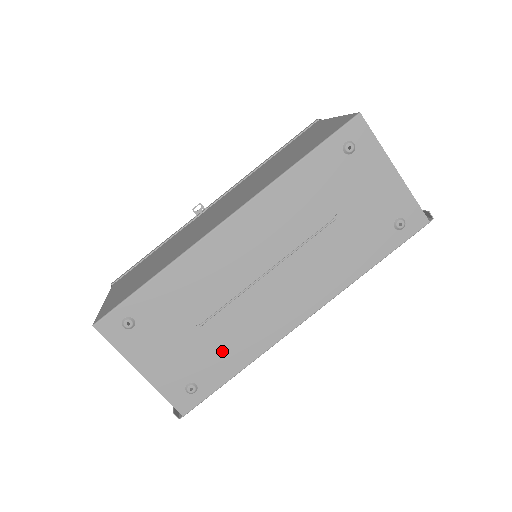
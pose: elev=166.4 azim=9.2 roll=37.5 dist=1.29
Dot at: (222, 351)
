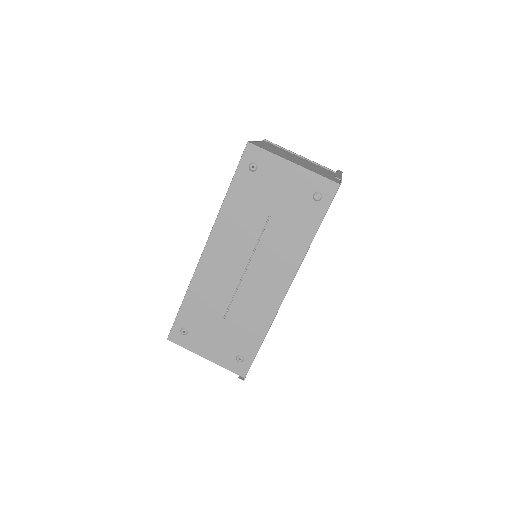
Dot at: (246, 329)
